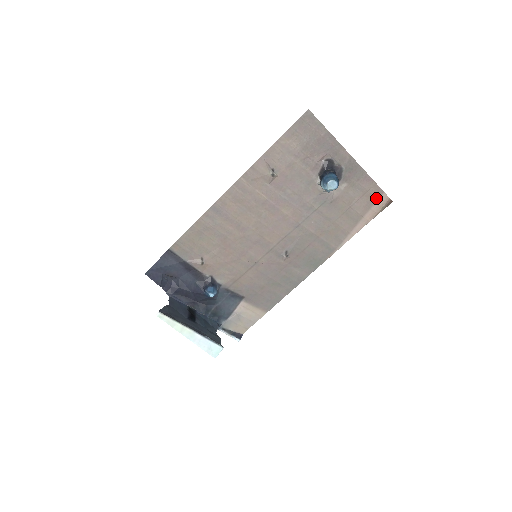
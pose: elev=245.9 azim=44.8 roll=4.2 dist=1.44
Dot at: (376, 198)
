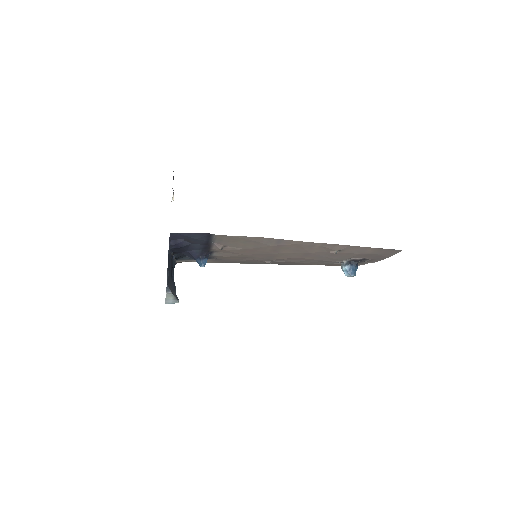
Dot at: occluded
